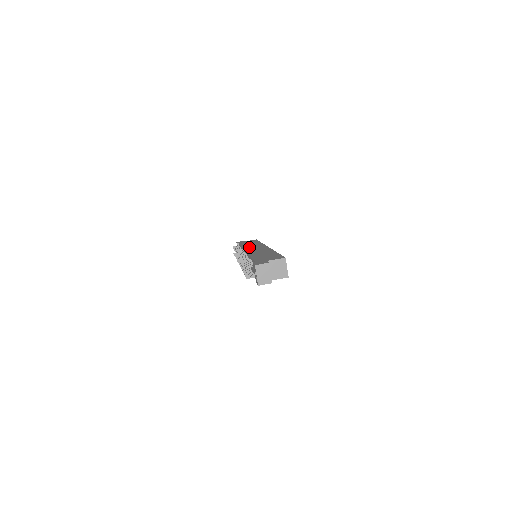
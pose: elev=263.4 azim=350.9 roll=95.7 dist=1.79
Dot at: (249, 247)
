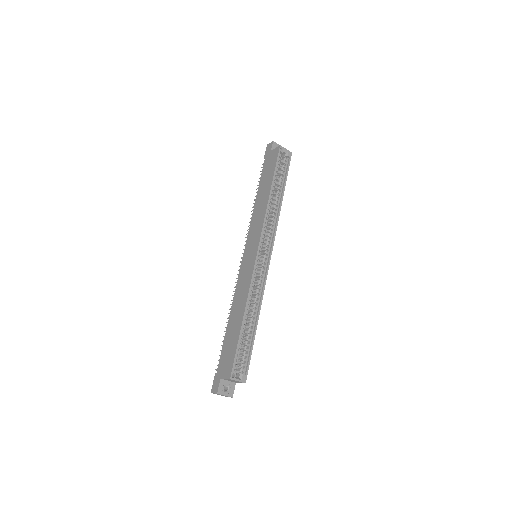
Dot at: (251, 233)
